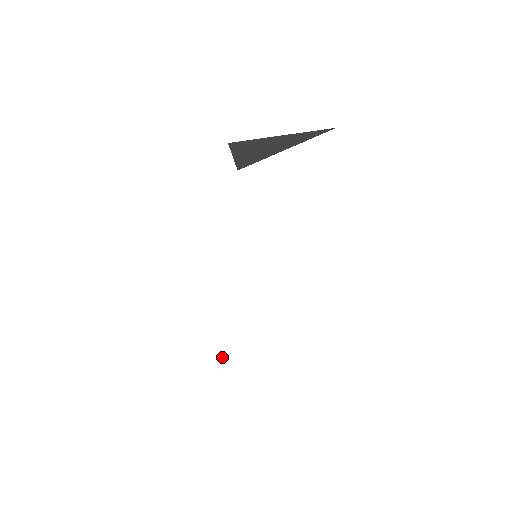
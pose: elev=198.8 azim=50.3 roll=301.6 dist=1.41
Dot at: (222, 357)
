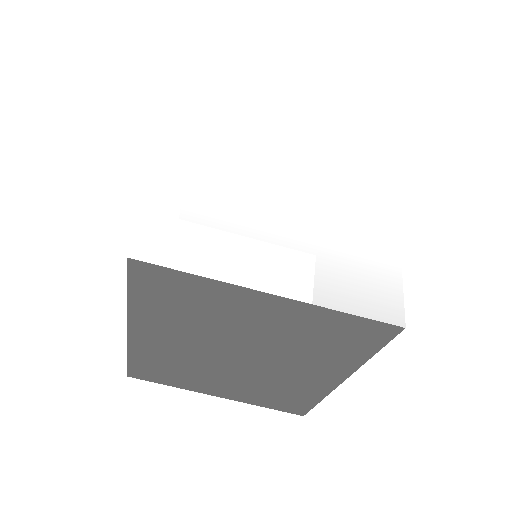
Dot at: (281, 251)
